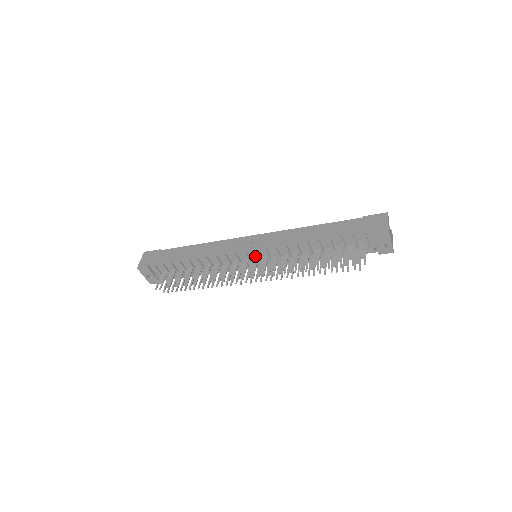
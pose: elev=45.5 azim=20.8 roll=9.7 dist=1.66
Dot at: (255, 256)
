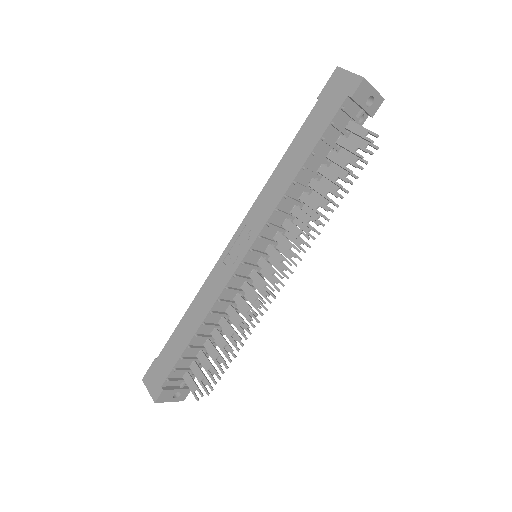
Dot at: (257, 256)
